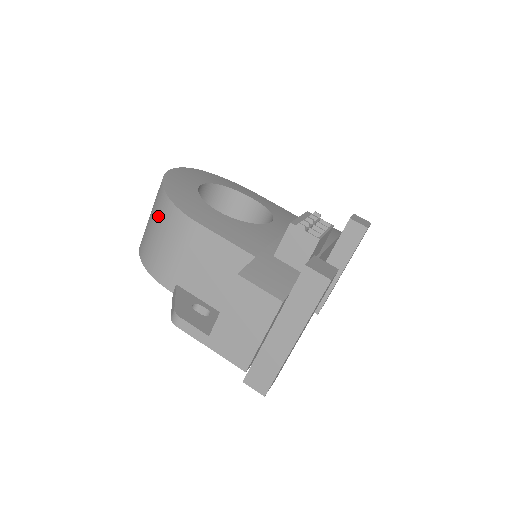
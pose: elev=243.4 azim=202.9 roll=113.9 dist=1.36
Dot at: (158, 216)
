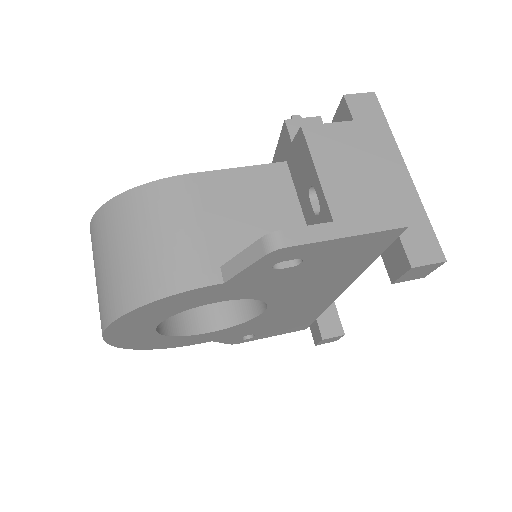
Dot at: (129, 224)
